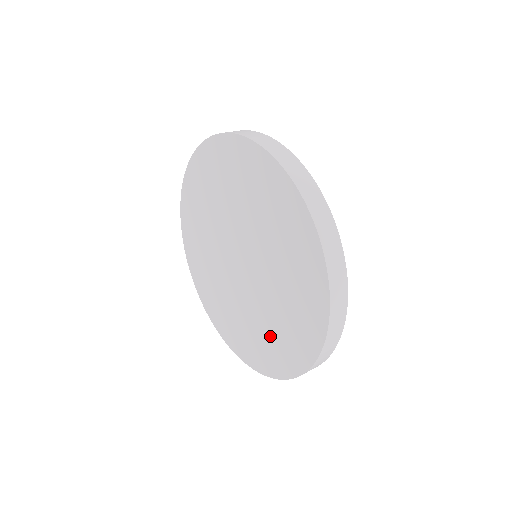
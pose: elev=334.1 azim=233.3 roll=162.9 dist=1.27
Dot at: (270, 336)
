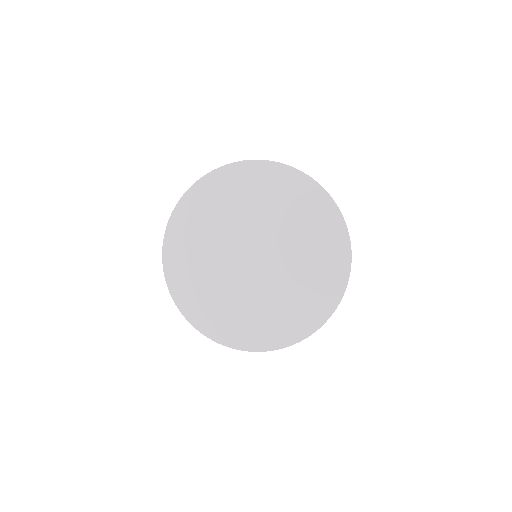
Dot at: (315, 255)
